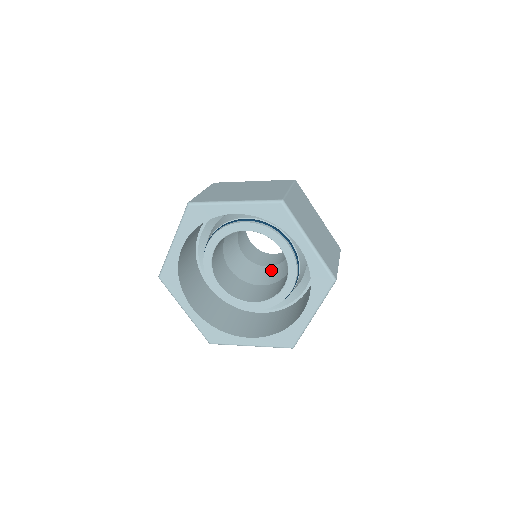
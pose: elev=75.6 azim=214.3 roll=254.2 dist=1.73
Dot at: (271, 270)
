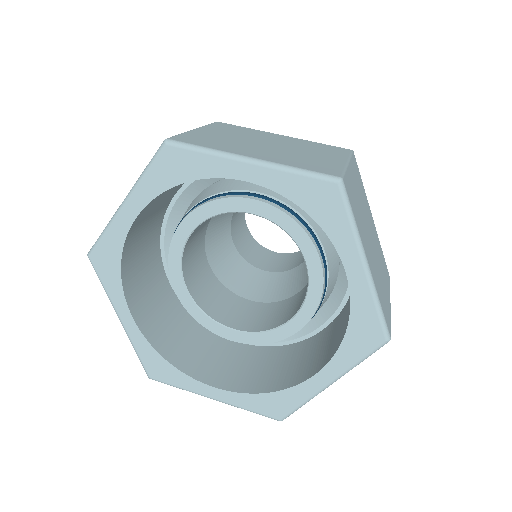
Dot at: occluded
